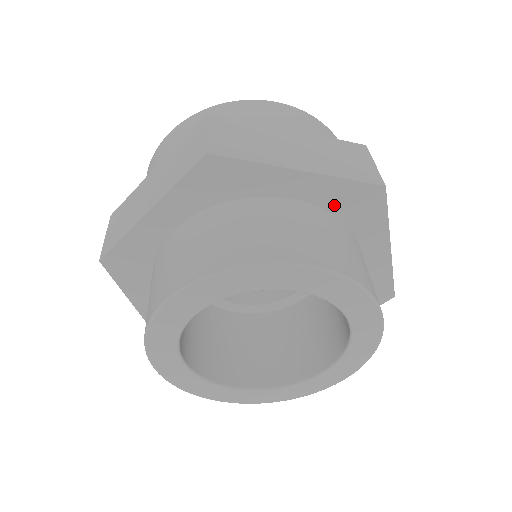
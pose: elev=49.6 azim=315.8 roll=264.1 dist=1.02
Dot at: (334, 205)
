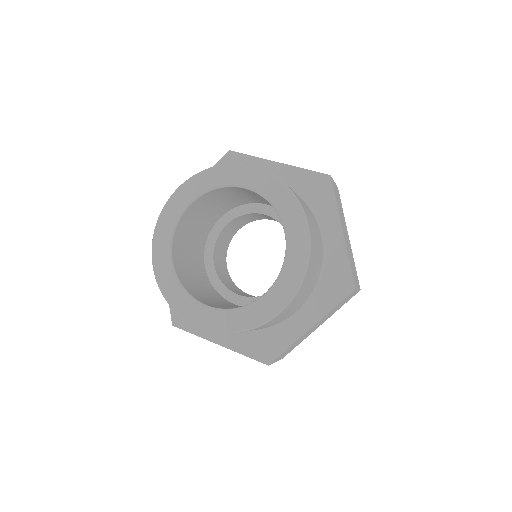
Dot at: occluded
